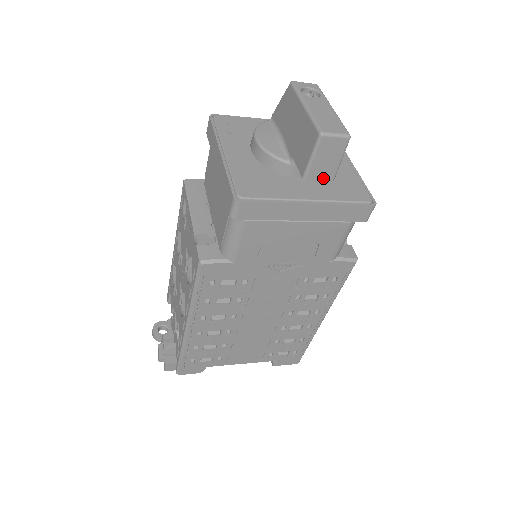
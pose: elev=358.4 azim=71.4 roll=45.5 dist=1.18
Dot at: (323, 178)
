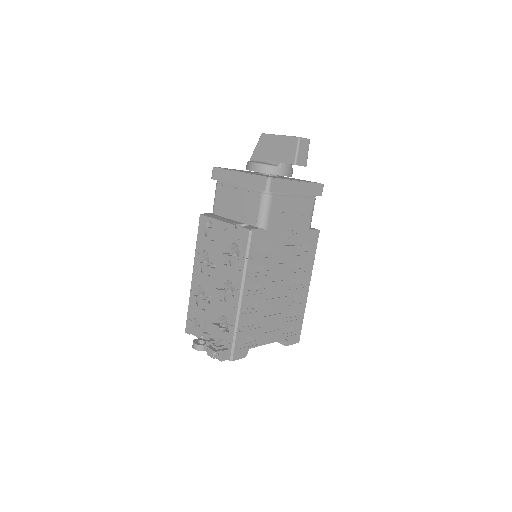
Dot at: (302, 165)
